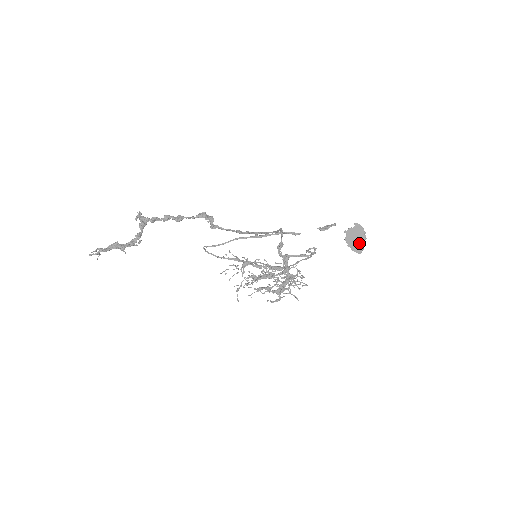
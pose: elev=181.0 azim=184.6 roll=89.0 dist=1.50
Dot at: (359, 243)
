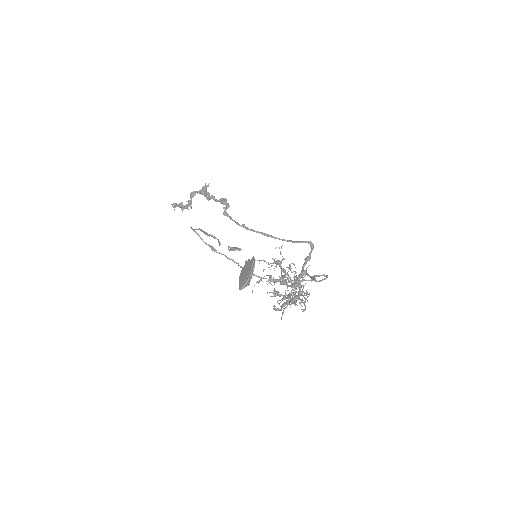
Dot at: (243, 278)
